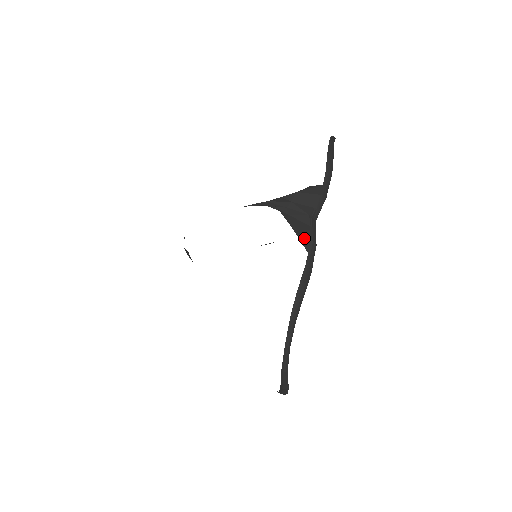
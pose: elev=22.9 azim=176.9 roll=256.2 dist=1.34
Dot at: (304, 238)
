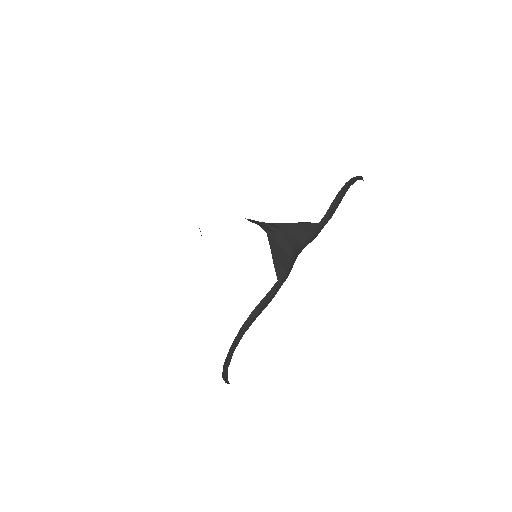
Dot at: (279, 266)
